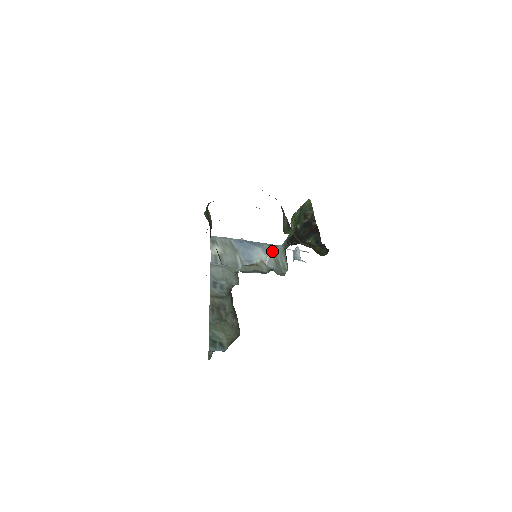
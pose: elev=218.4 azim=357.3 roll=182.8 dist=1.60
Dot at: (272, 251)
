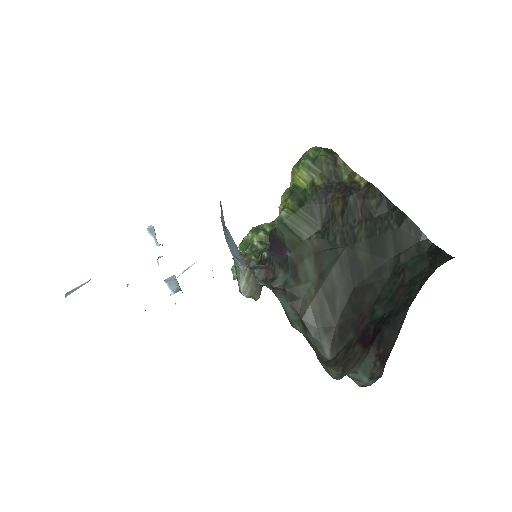
Dot at: occluded
